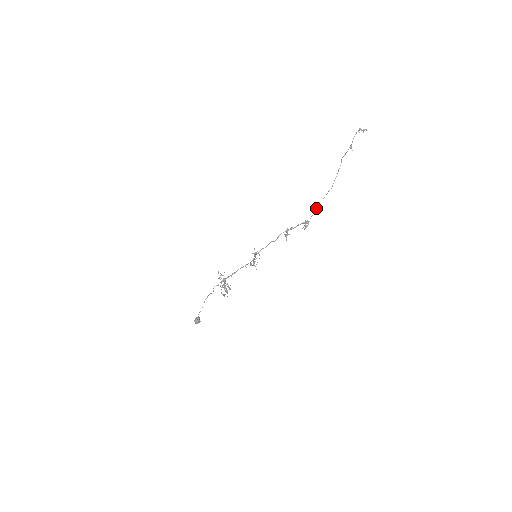
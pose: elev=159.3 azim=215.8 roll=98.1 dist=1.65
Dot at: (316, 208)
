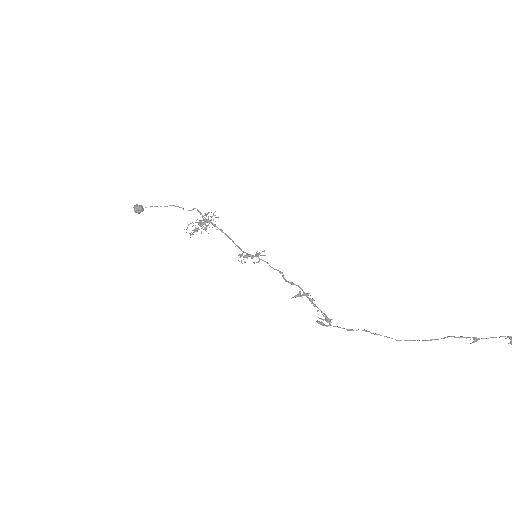
Dot at: occluded
